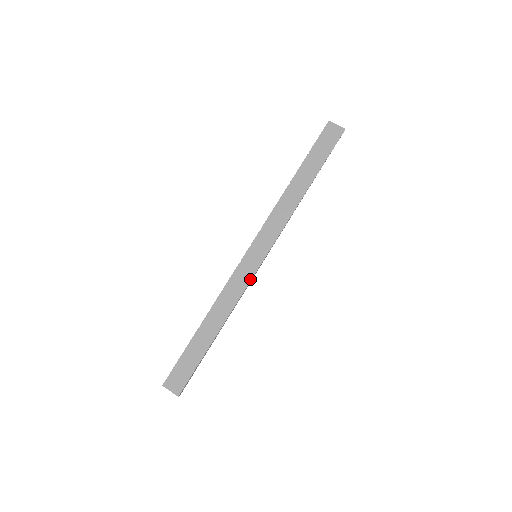
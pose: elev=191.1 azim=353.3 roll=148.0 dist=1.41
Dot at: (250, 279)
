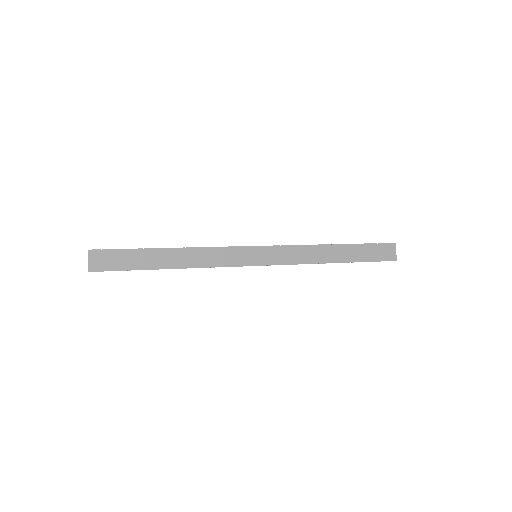
Dot at: (235, 265)
